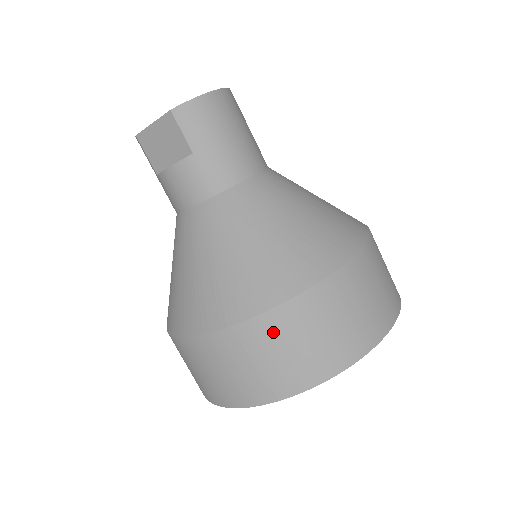
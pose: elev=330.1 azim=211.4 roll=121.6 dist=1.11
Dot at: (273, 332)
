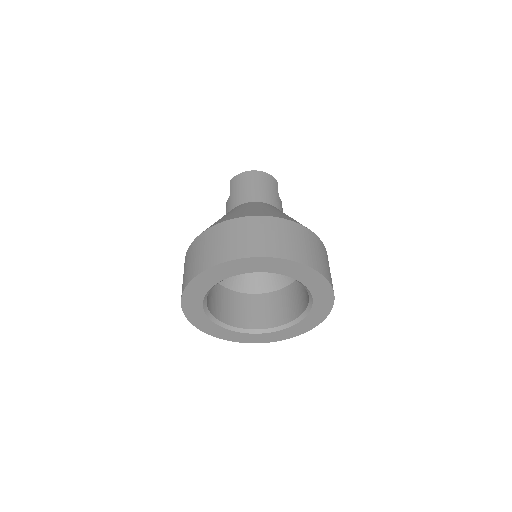
Dot at: (193, 250)
